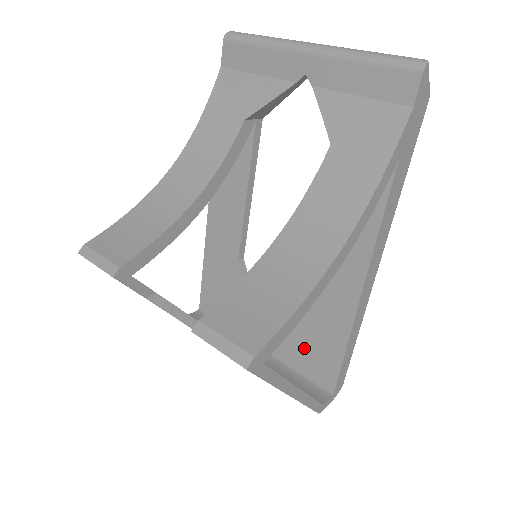
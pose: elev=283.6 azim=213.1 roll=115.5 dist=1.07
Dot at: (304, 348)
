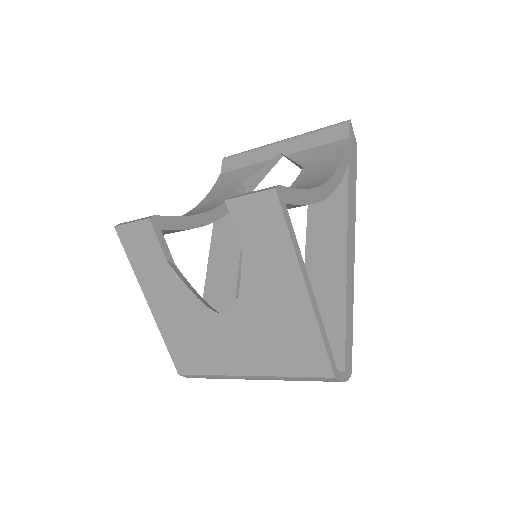
Dot at: occluded
